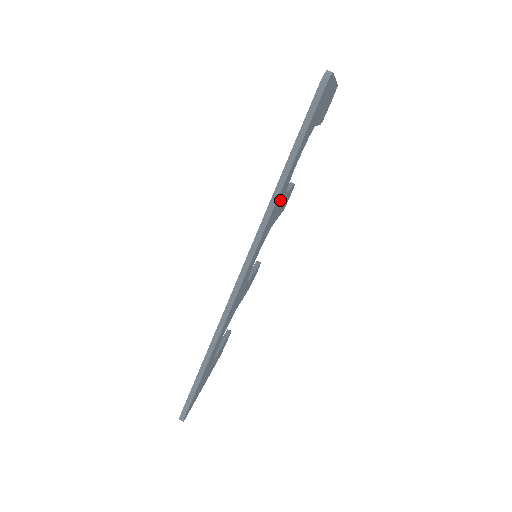
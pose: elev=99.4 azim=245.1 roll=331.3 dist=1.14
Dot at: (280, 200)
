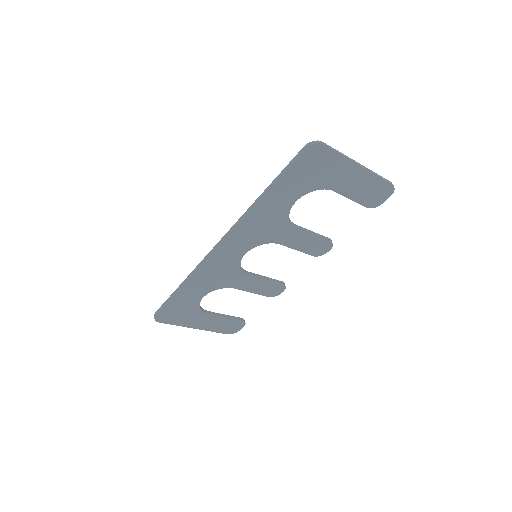
Dot at: (273, 218)
